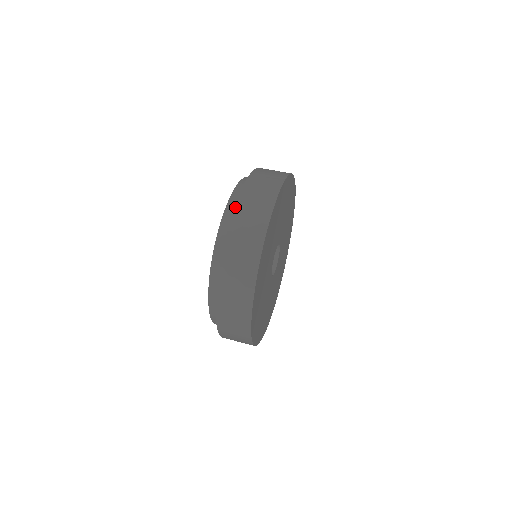
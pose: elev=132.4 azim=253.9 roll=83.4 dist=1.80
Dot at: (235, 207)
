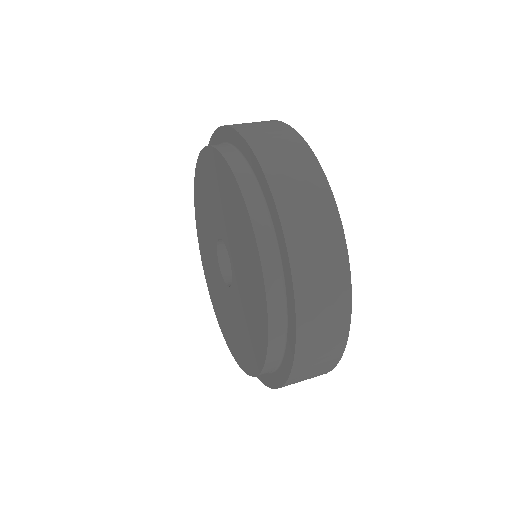
Dot at: (294, 285)
